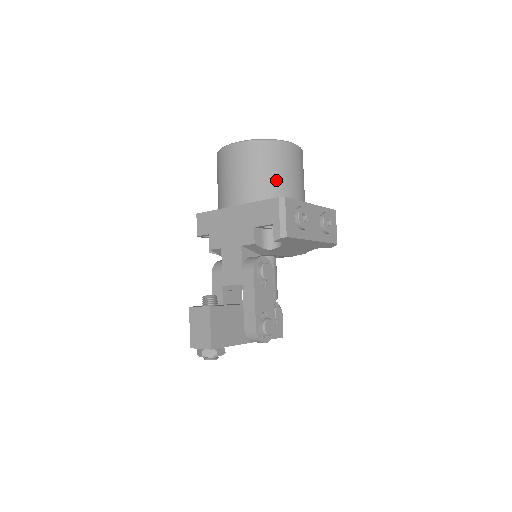
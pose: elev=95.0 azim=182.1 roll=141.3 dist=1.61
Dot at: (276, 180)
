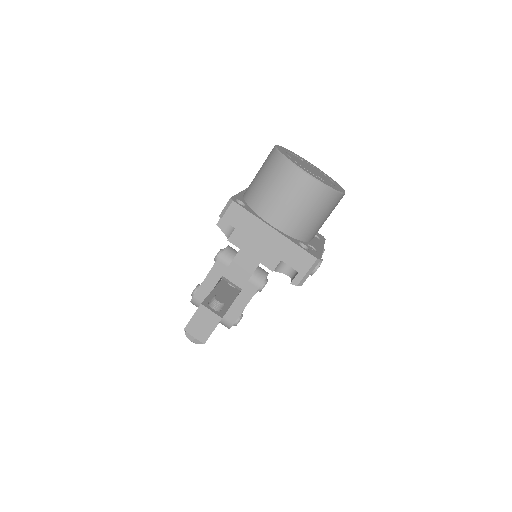
Dot at: (316, 224)
